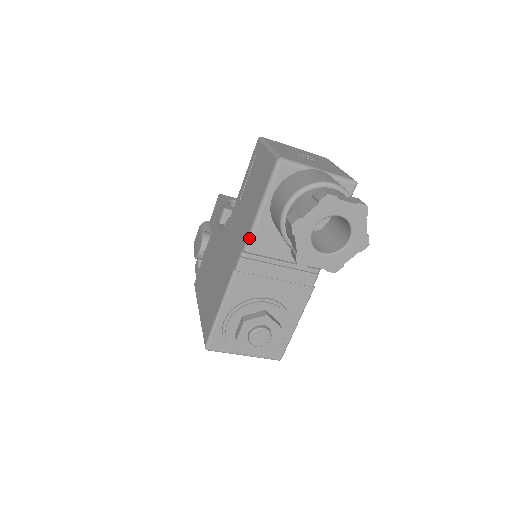
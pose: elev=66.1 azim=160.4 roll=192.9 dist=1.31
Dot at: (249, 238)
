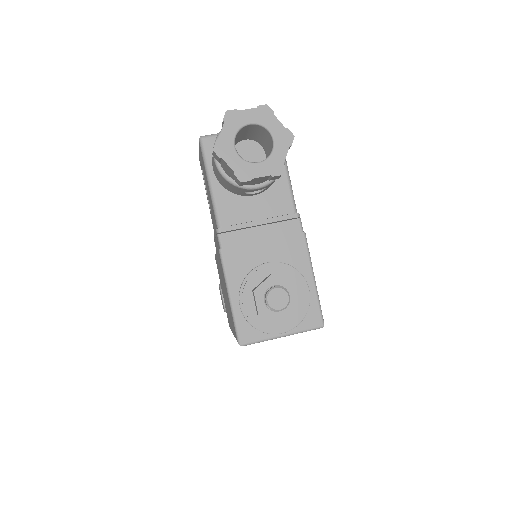
Dot at: (216, 214)
